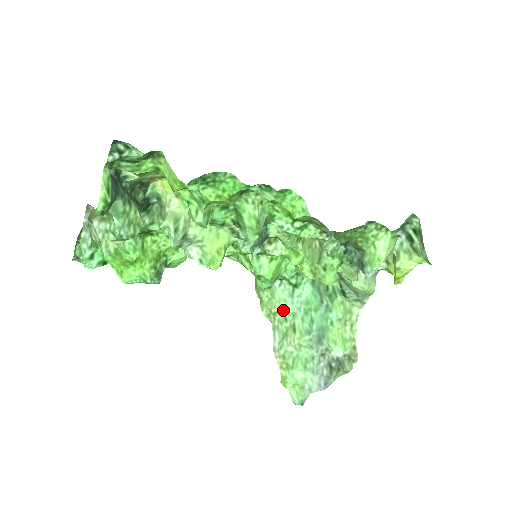
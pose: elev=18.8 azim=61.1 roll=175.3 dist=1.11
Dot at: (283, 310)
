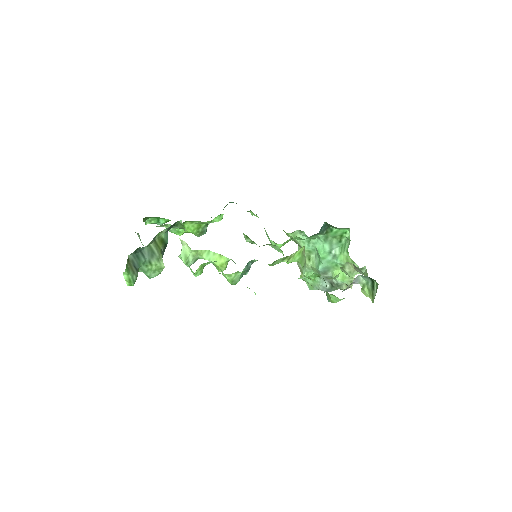
Dot at: occluded
